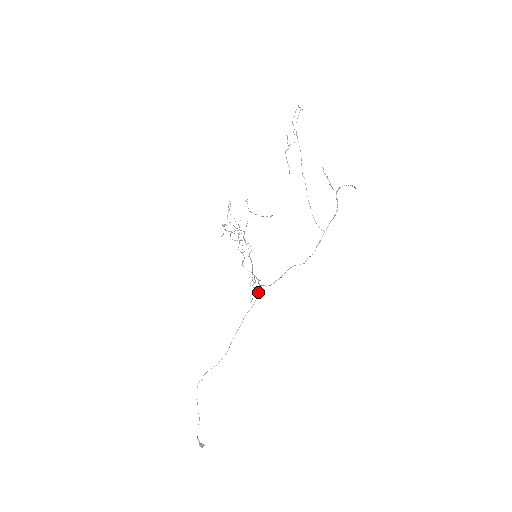
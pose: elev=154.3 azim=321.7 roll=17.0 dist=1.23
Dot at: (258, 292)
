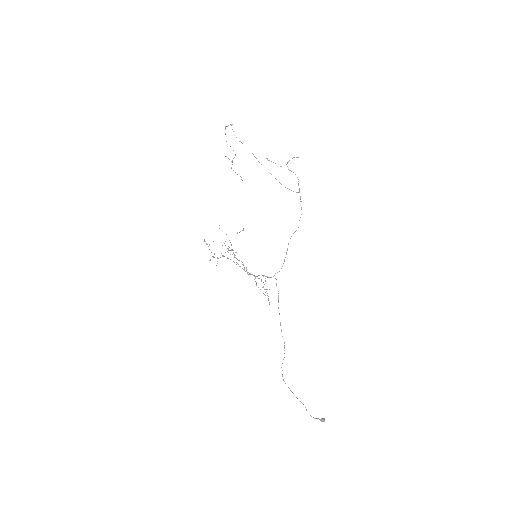
Dot at: occluded
